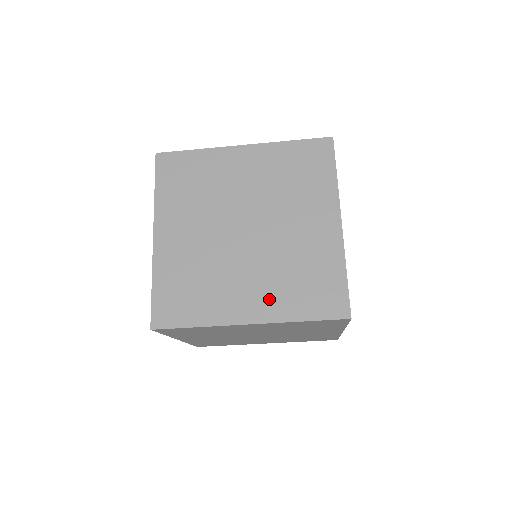
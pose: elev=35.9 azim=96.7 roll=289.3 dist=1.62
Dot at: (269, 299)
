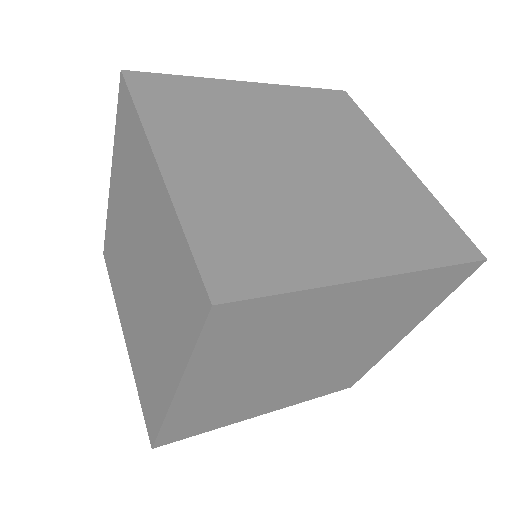
Dot at: (294, 397)
